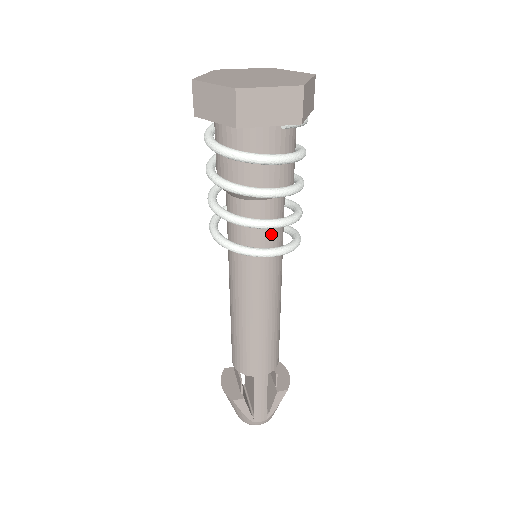
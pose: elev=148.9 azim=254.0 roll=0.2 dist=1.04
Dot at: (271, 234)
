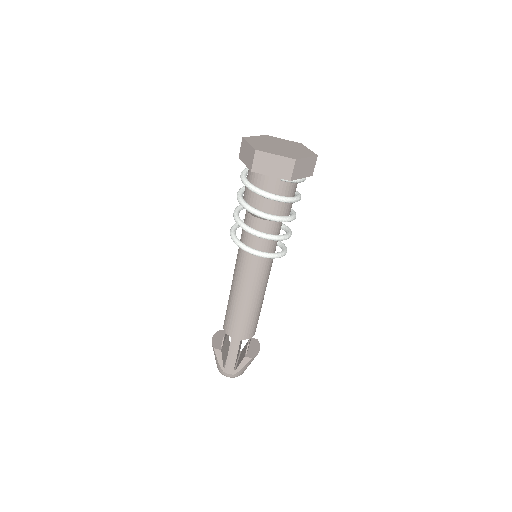
Dot at: (263, 243)
